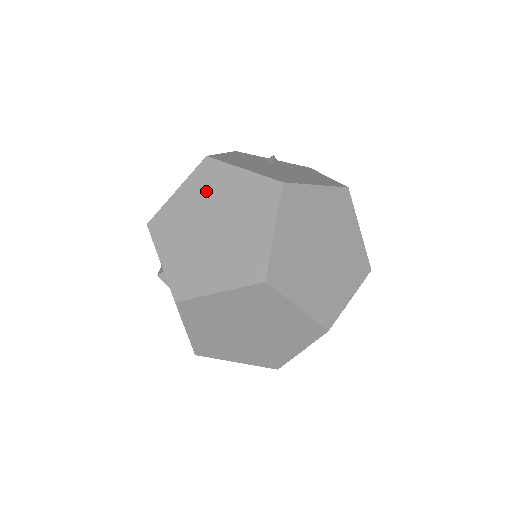
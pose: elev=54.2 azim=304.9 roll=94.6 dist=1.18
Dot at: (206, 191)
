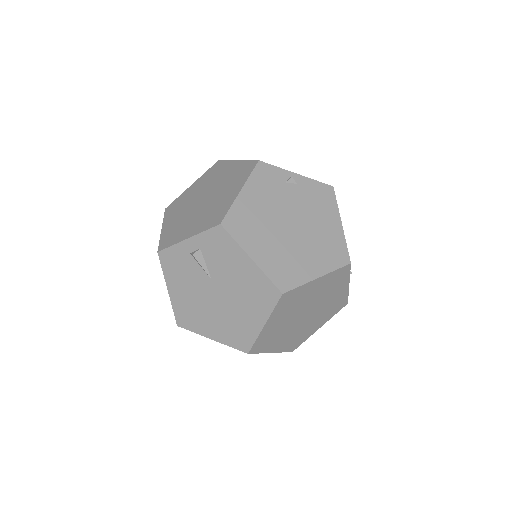
Dot at: occluded
